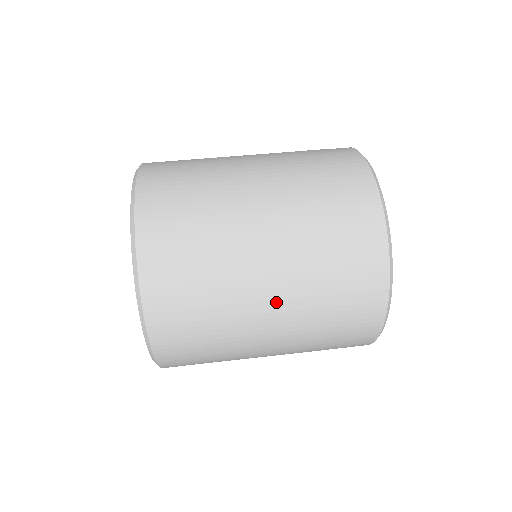
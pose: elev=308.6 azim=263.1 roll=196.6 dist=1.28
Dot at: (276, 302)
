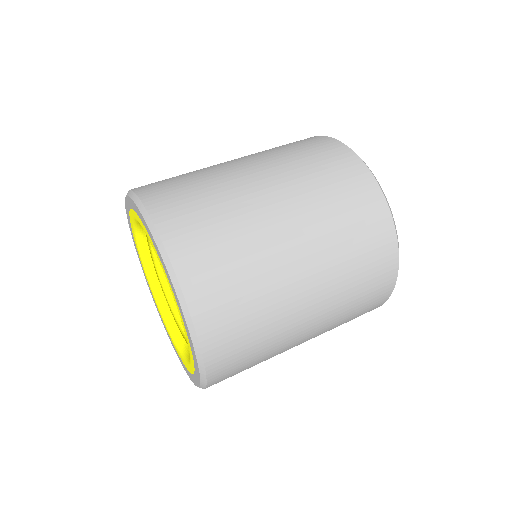
Dot at: (314, 319)
